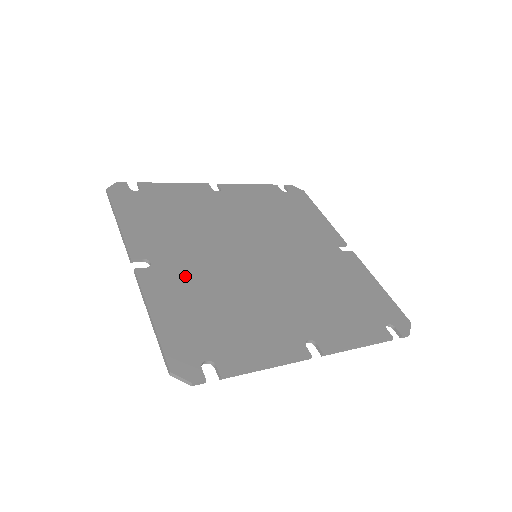
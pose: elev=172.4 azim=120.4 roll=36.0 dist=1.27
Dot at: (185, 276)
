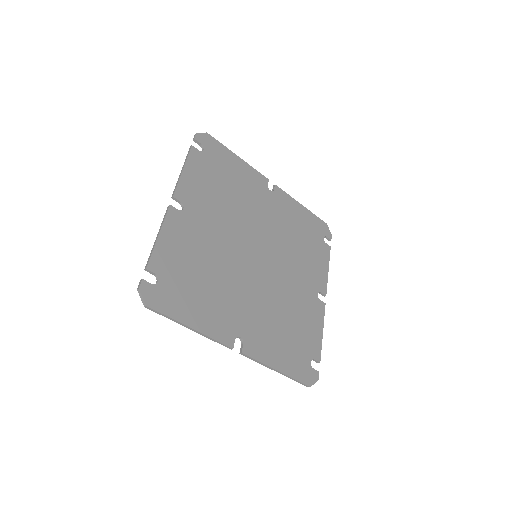
Dot at: (258, 324)
